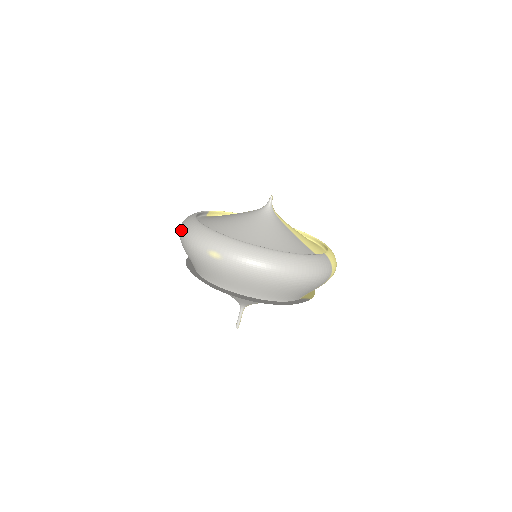
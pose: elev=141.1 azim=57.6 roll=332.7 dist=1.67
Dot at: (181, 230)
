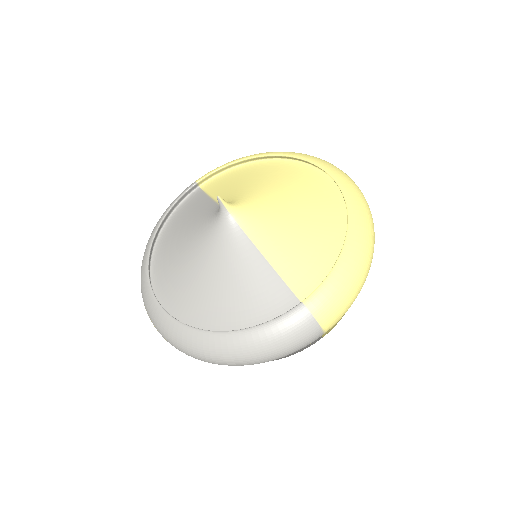
Dot at: occluded
